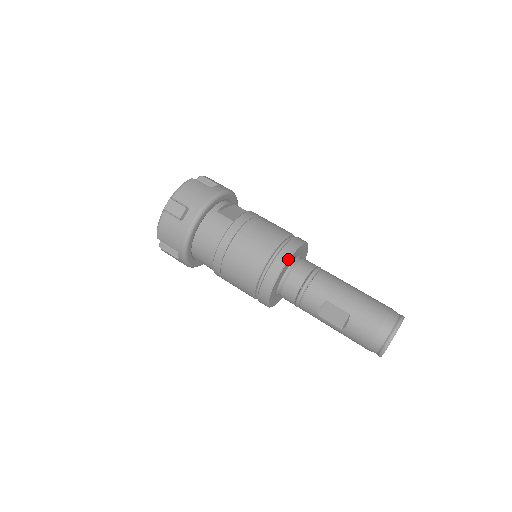
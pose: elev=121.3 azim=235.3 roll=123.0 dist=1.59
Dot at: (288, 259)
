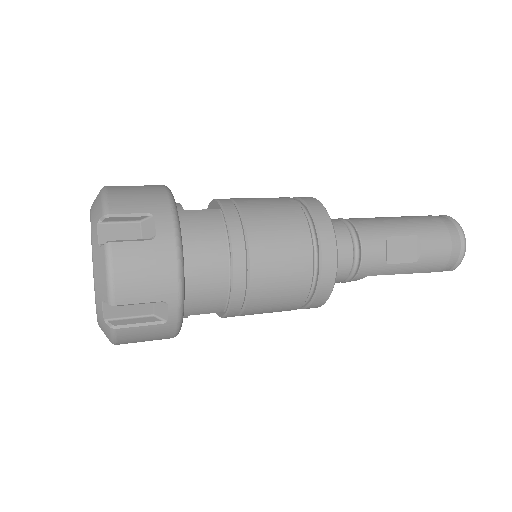
Dot at: (326, 210)
